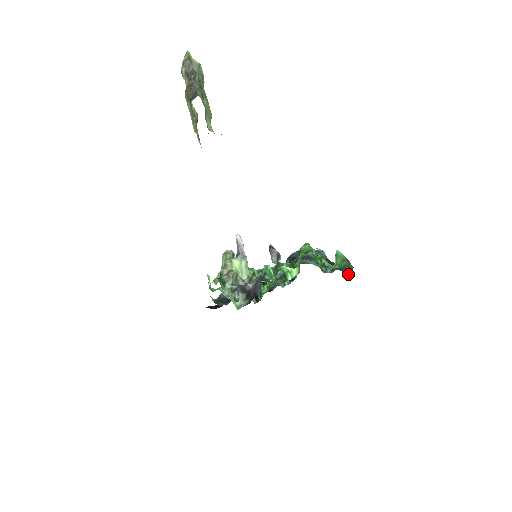
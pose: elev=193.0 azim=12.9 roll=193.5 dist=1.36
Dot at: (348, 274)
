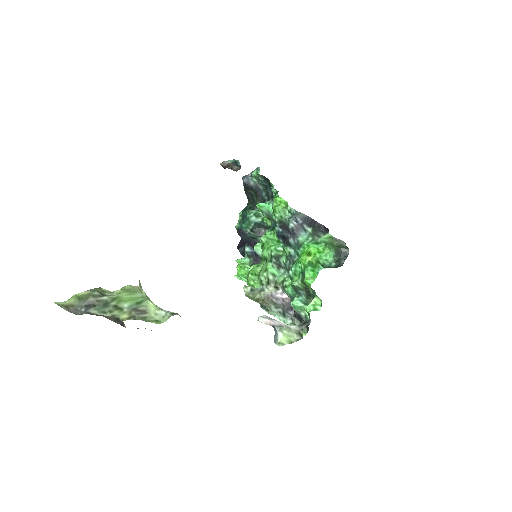
Dot at: (347, 254)
